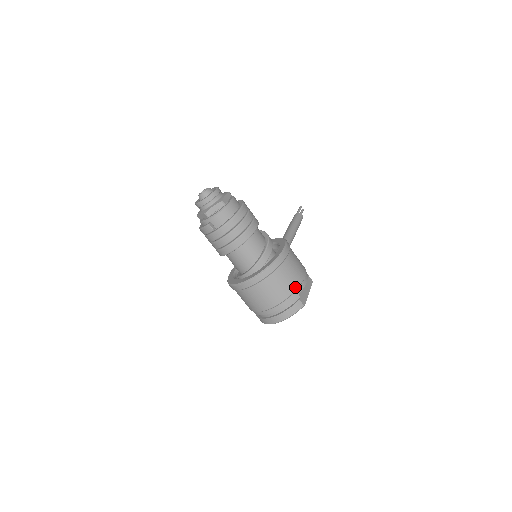
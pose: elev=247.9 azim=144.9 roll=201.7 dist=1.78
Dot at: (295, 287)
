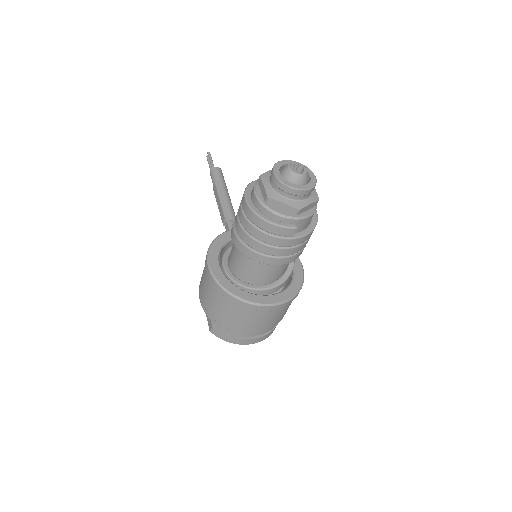
Dot at: occluded
